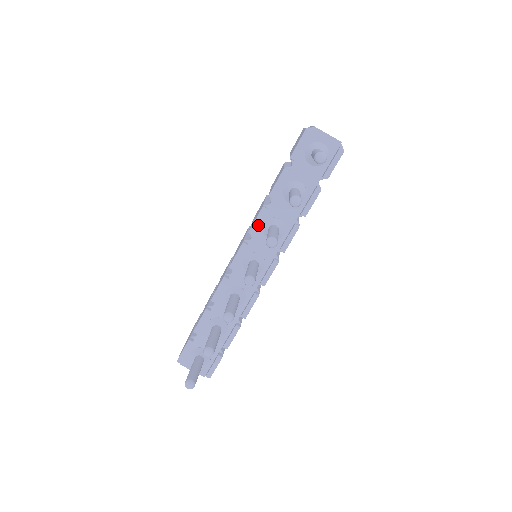
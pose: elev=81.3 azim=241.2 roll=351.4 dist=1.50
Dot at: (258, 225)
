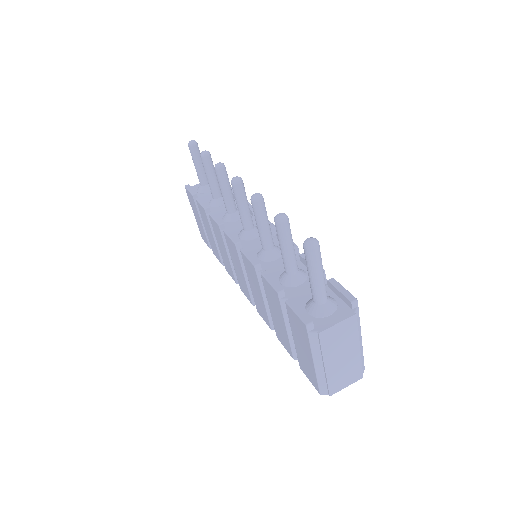
Dot at: occluded
